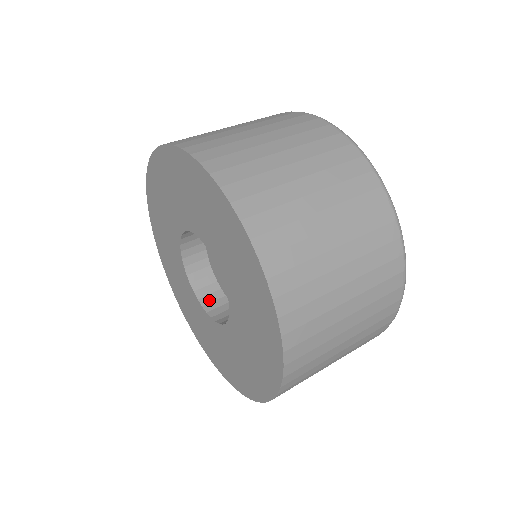
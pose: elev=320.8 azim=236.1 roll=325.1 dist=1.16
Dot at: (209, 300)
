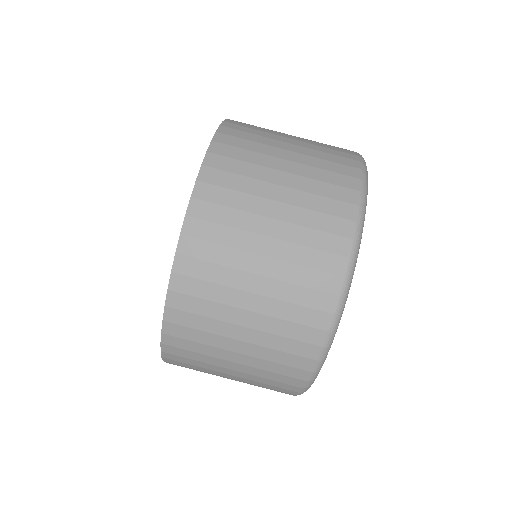
Dot at: occluded
